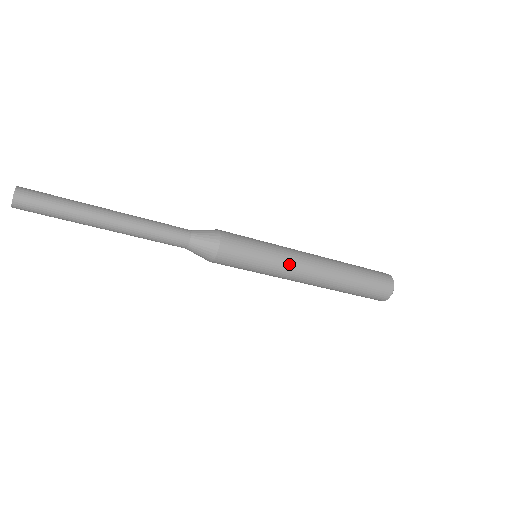
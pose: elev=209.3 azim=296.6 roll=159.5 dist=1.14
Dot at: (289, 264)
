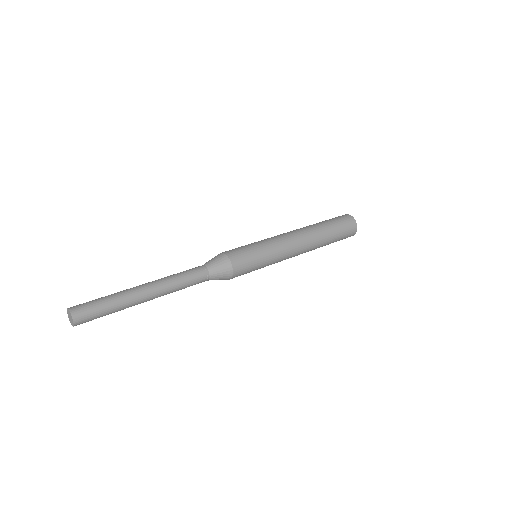
Dot at: (282, 259)
